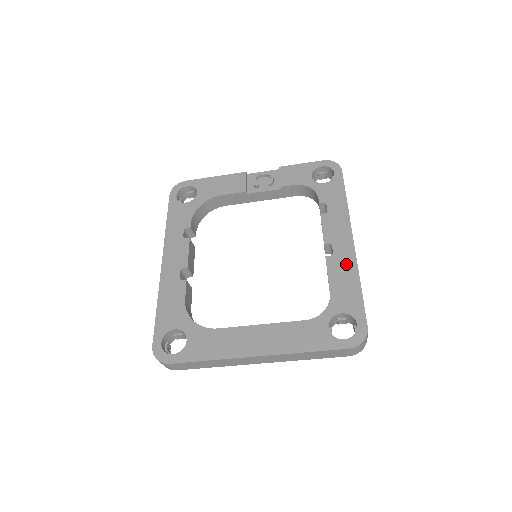
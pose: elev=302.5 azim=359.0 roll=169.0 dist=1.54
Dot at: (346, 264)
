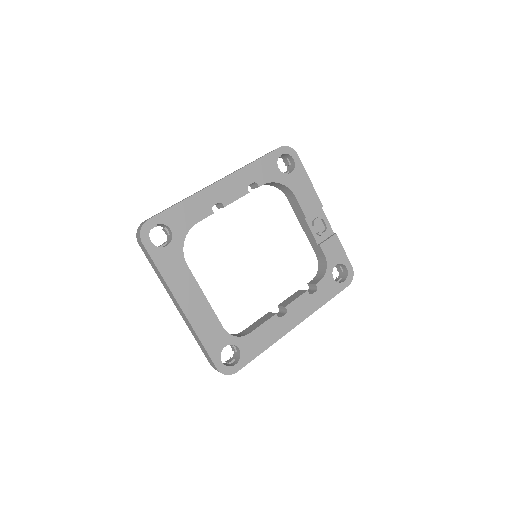
Dot at: (276, 332)
